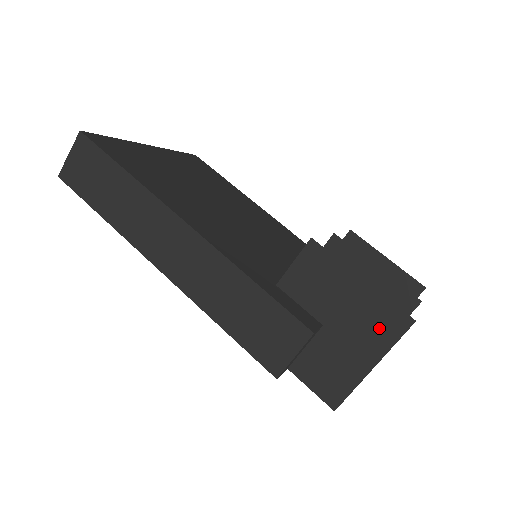
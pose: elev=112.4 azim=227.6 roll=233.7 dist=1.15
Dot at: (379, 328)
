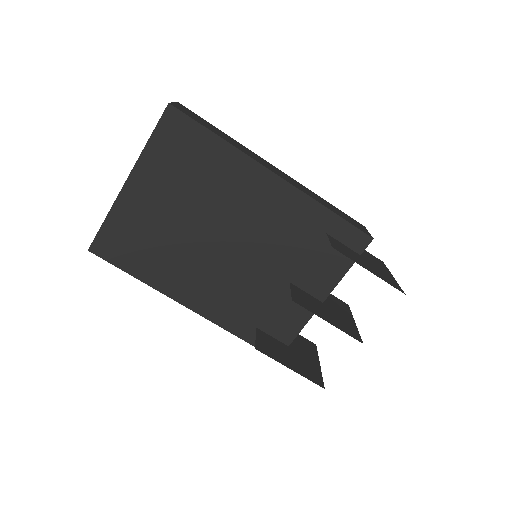
Dot at: (312, 372)
